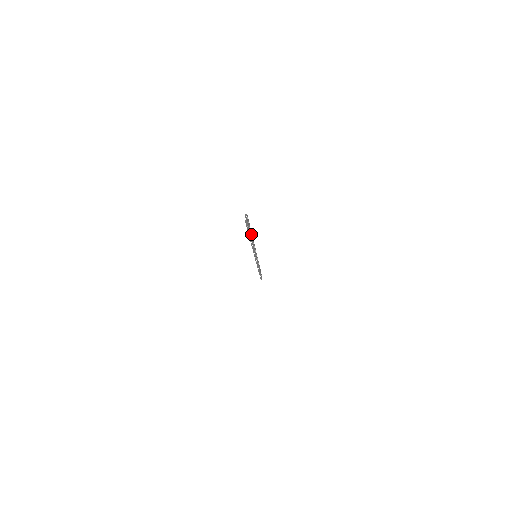
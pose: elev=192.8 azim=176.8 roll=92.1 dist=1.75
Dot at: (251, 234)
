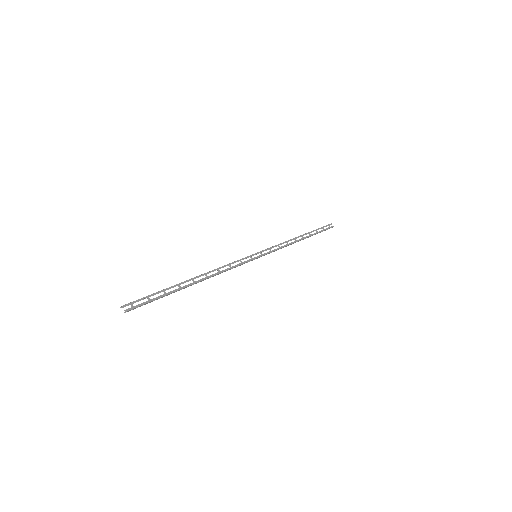
Dot at: (188, 280)
